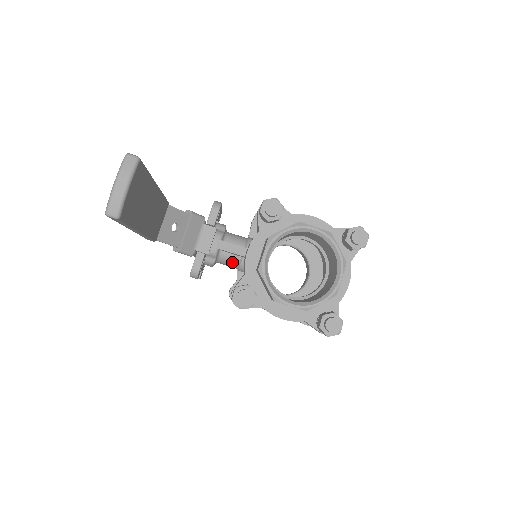
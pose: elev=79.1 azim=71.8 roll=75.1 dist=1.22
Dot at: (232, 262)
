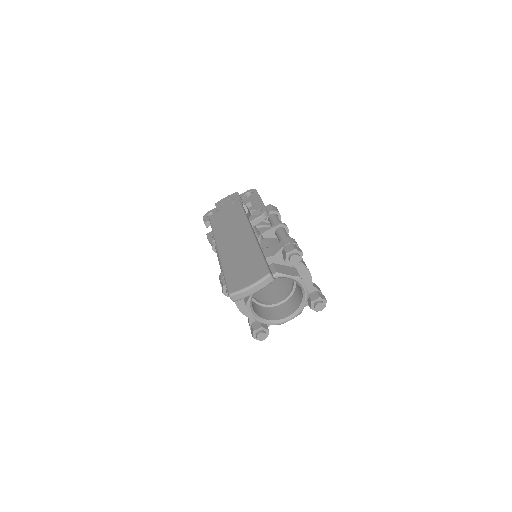
Dot at: occluded
